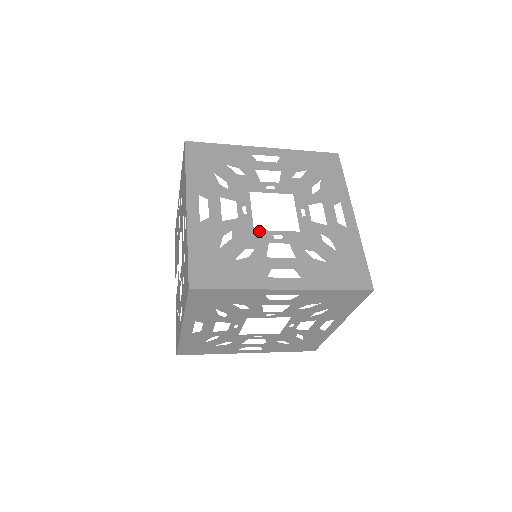
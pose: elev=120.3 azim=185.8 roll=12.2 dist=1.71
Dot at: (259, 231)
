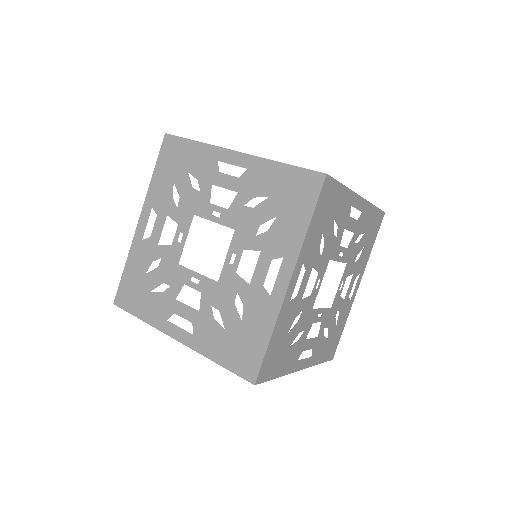
Dot at: occluded
